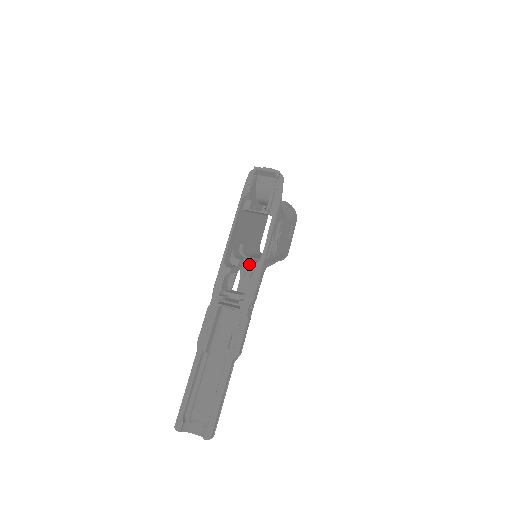
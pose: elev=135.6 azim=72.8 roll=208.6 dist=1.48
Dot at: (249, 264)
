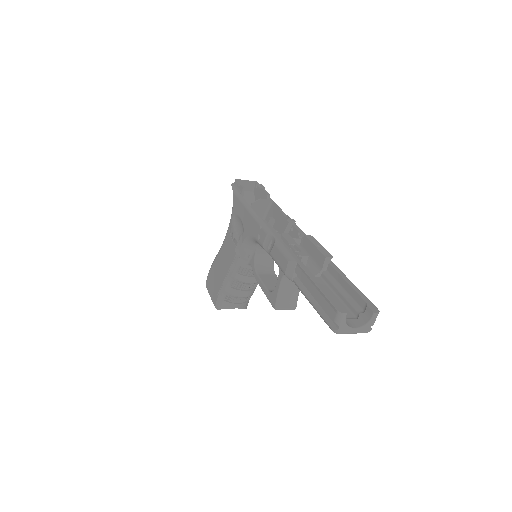
Dot at: occluded
